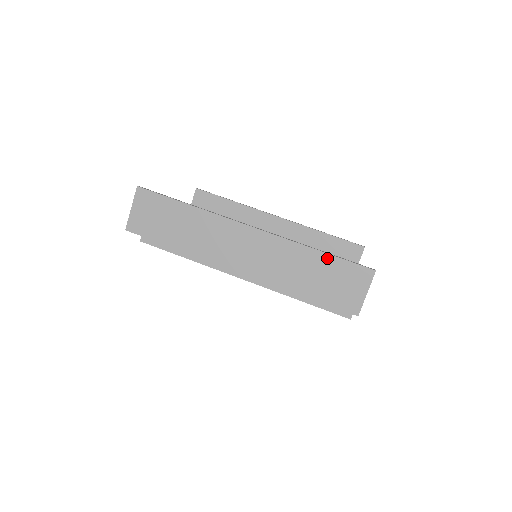
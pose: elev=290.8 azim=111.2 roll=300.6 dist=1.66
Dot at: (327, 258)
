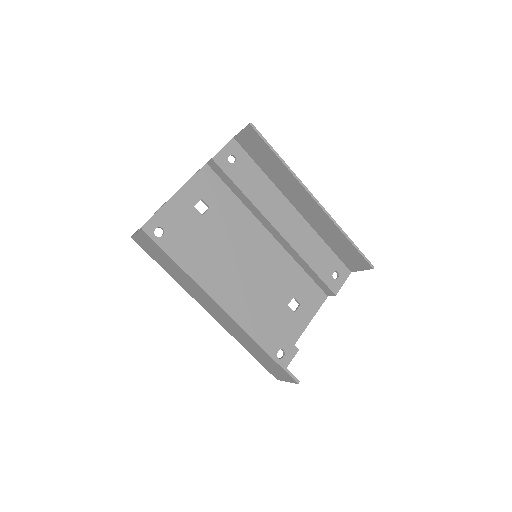
Dot at: (270, 358)
